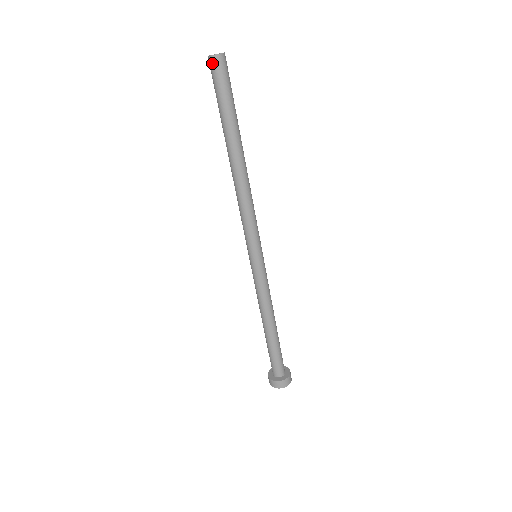
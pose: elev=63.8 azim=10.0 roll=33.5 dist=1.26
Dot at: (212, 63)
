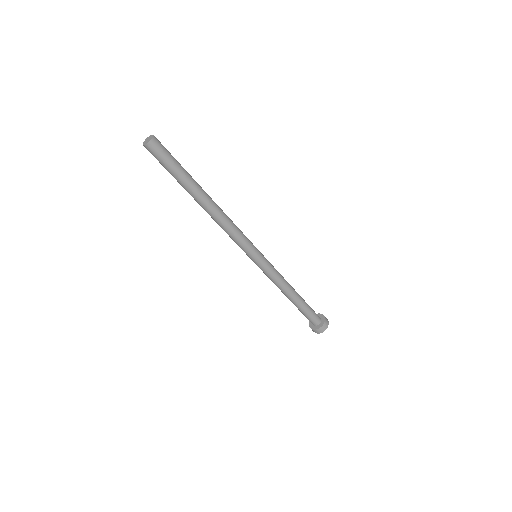
Dot at: (147, 148)
